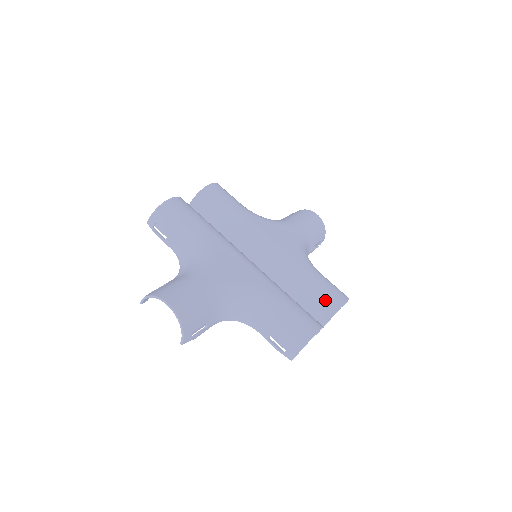
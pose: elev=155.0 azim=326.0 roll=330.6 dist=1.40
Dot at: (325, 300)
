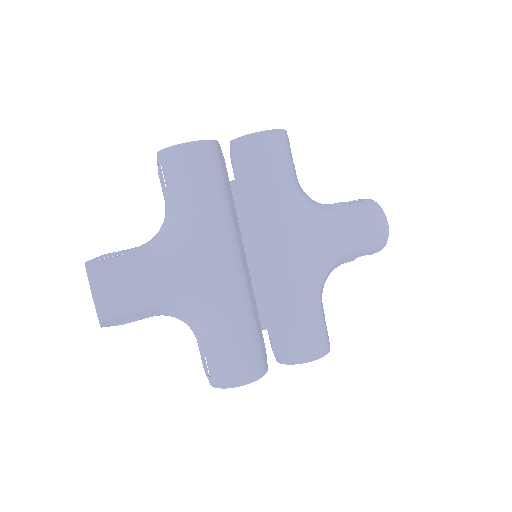
Dot at: (294, 346)
